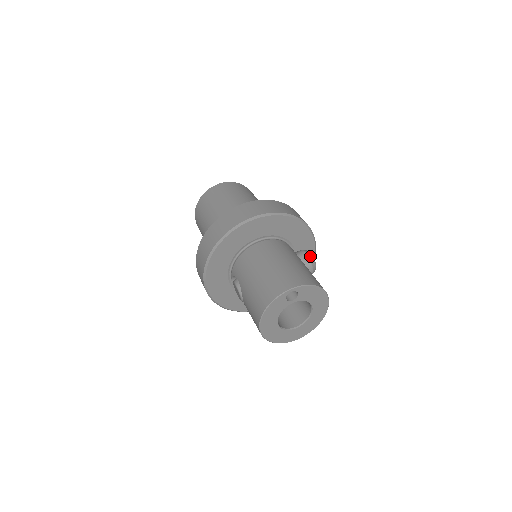
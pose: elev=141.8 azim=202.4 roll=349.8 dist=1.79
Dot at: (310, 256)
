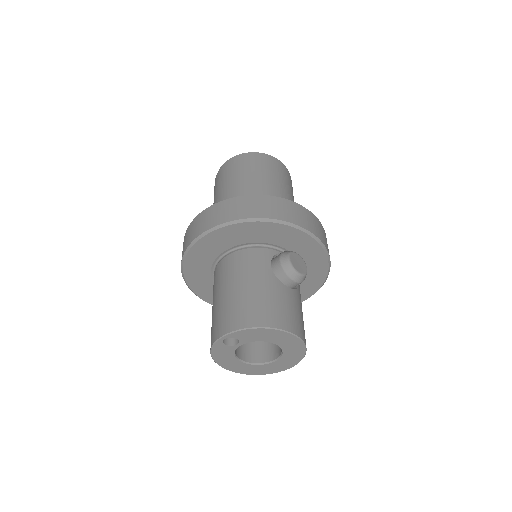
Dot at: (285, 264)
